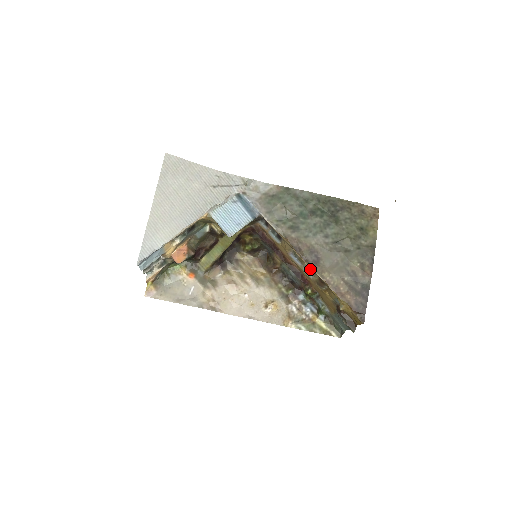
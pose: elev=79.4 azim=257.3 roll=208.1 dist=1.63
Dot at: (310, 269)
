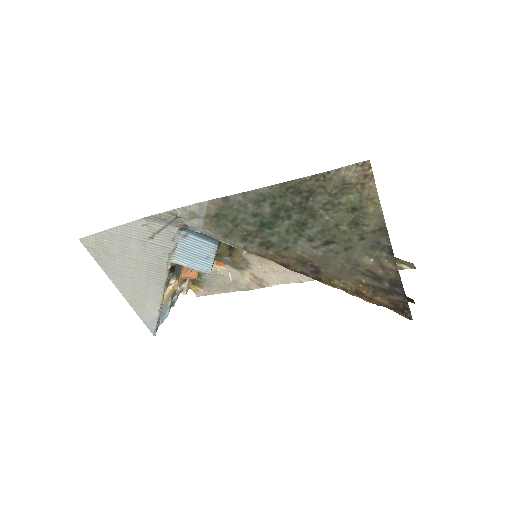
Dot at: occluded
